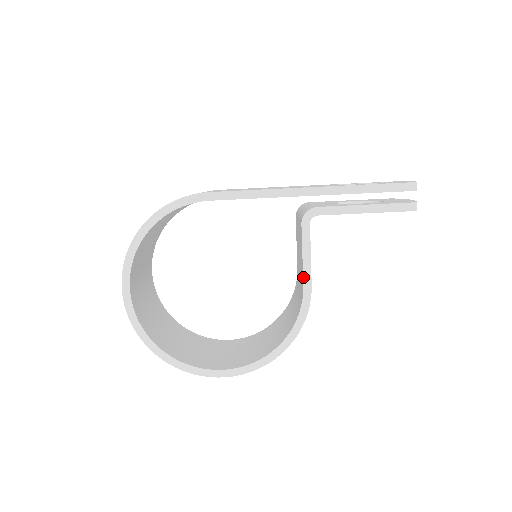
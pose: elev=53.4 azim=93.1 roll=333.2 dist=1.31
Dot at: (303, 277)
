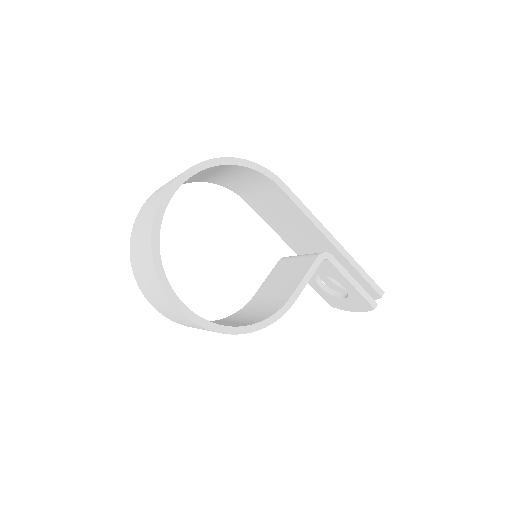
Dot at: (295, 291)
